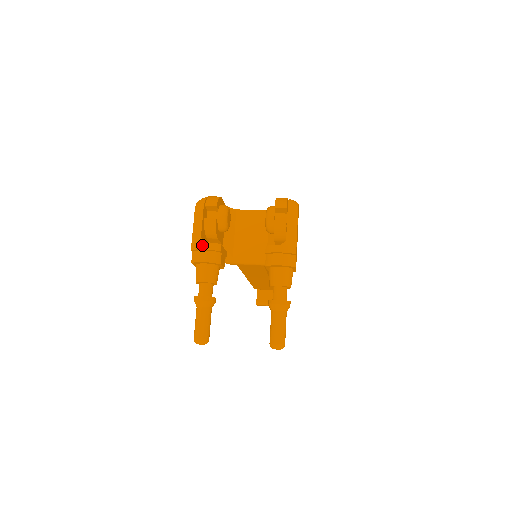
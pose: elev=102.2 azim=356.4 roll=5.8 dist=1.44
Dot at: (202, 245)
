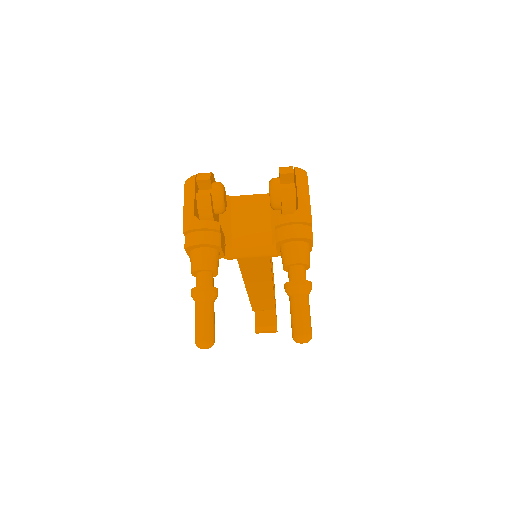
Dot at: (197, 224)
